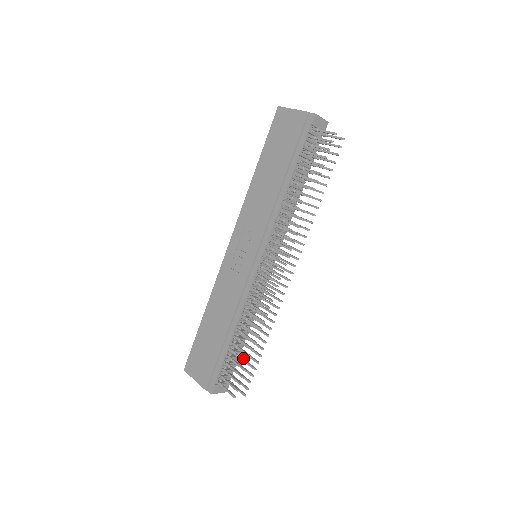
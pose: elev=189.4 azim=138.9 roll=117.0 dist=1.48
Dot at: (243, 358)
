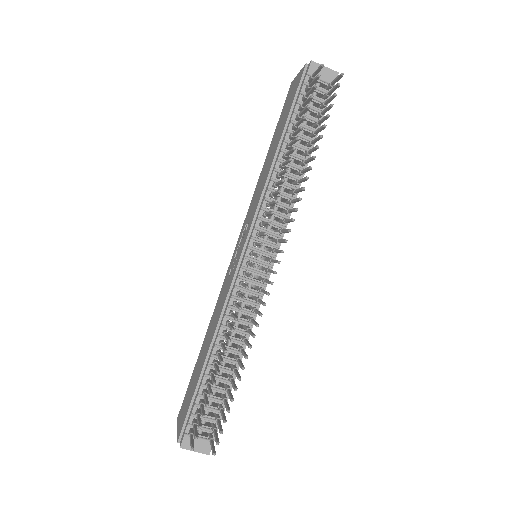
Dot at: (211, 389)
